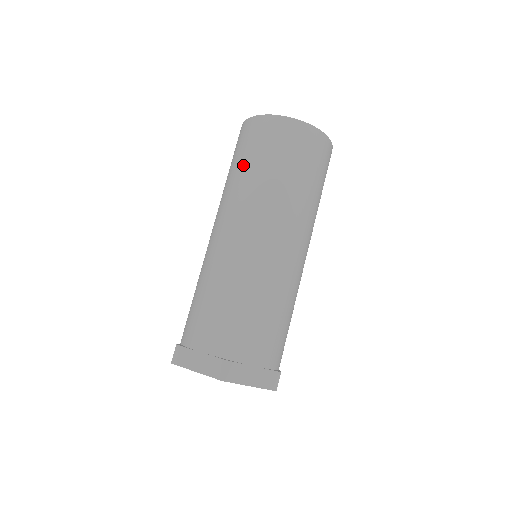
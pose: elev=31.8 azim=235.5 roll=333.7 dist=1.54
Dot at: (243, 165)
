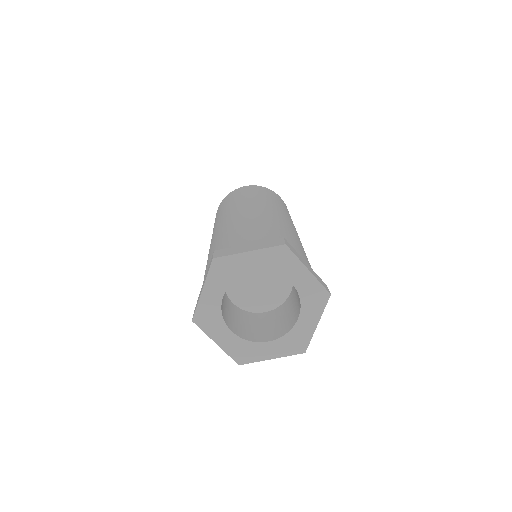
Dot at: (237, 198)
